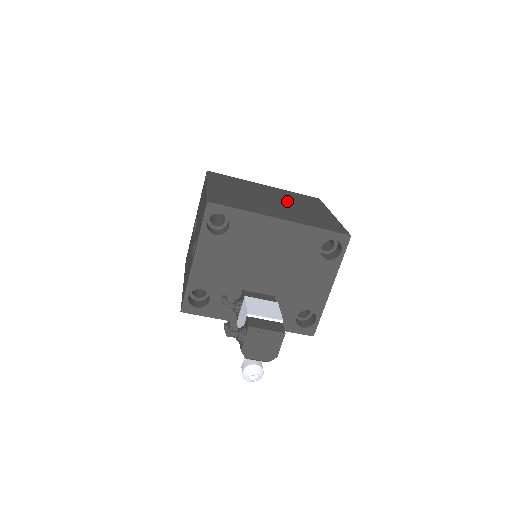
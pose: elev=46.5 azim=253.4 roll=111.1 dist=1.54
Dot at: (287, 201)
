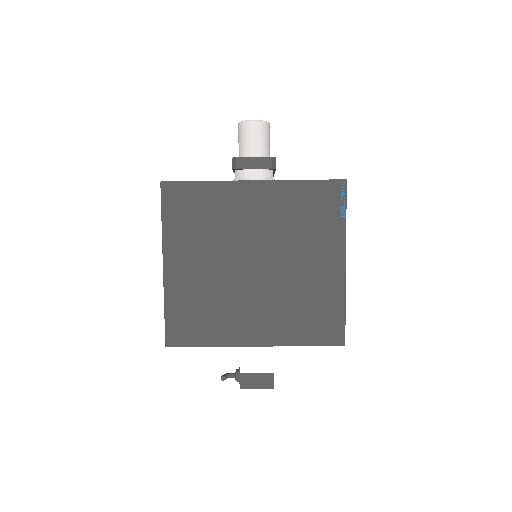
Dot at: (278, 252)
